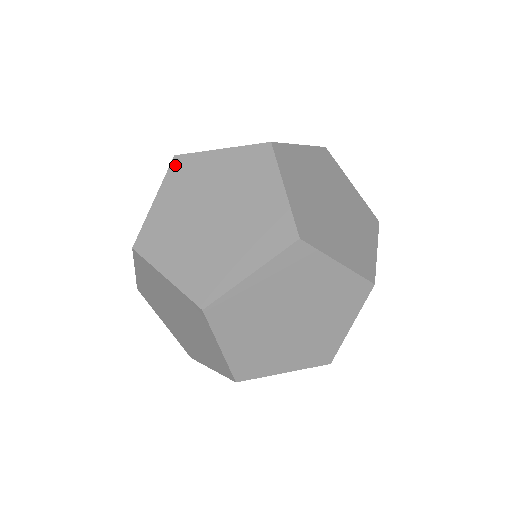
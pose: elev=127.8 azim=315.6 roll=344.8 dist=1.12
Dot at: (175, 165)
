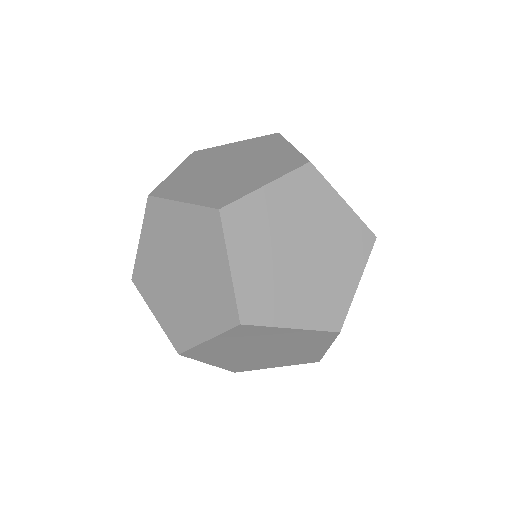
Dot at: (194, 155)
